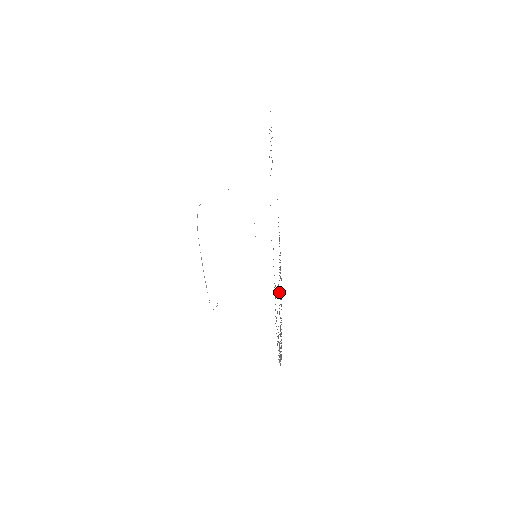
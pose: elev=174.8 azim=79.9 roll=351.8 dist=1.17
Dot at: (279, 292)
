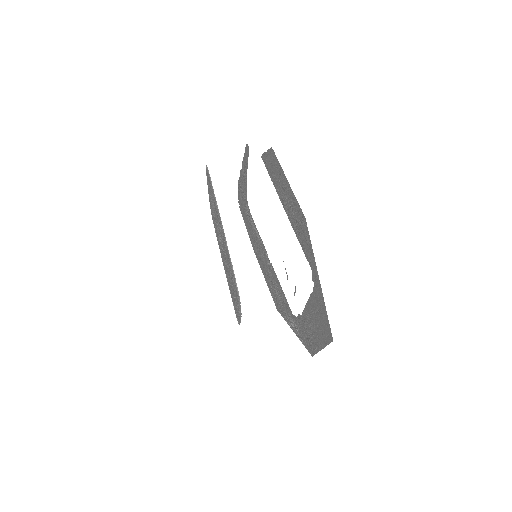
Dot at: (271, 265)
